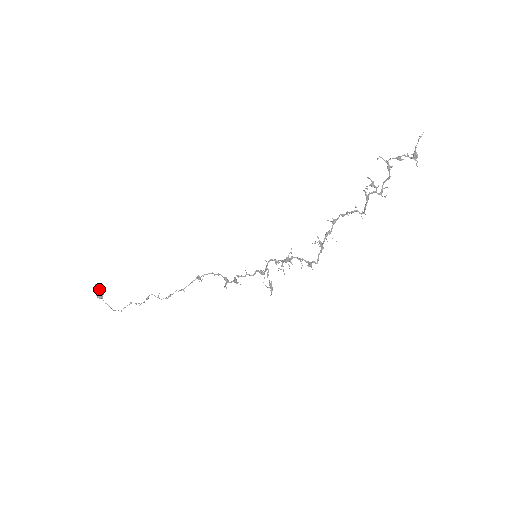
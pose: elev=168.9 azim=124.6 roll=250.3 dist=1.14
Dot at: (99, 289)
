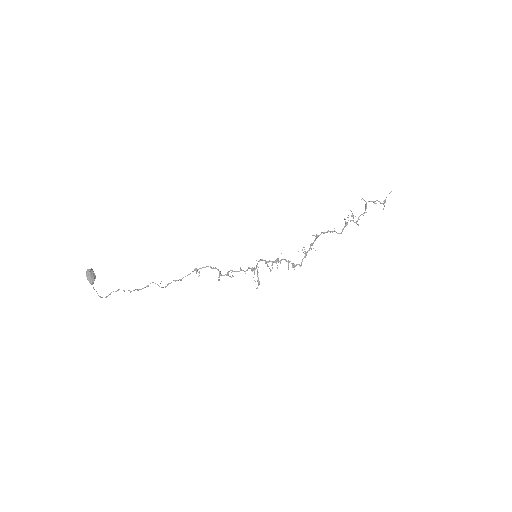
Dot at: (93, 274)
